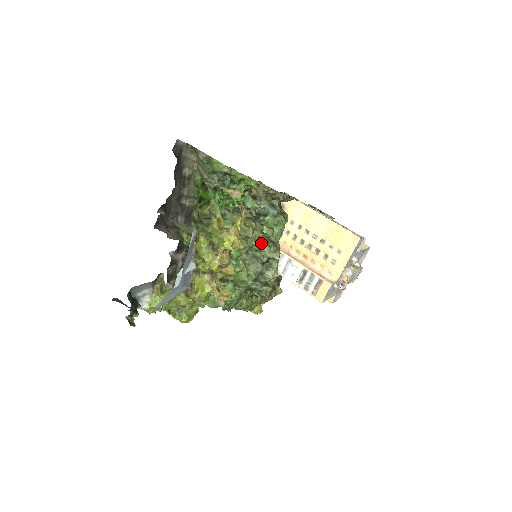
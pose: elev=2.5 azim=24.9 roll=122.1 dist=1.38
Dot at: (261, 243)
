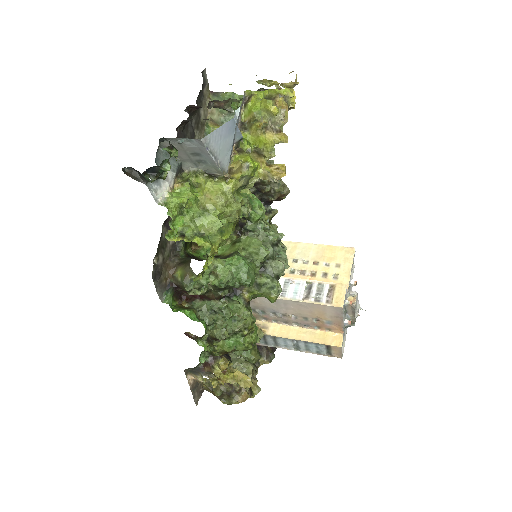
Dot at: (267, 224)
